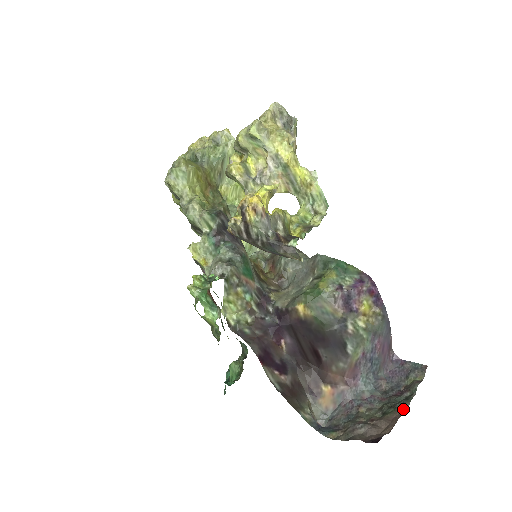
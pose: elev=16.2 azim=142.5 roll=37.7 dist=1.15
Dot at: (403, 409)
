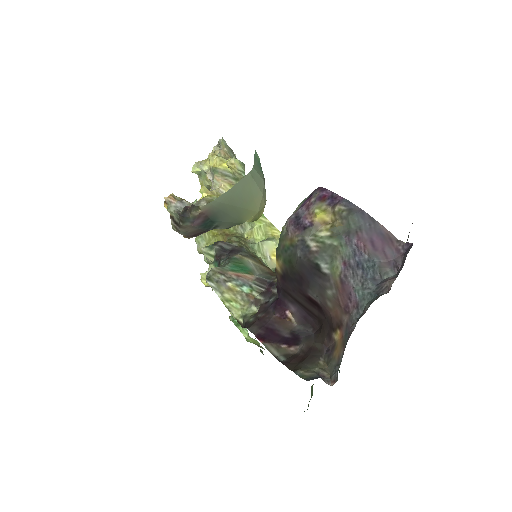
Dot at: occluded
